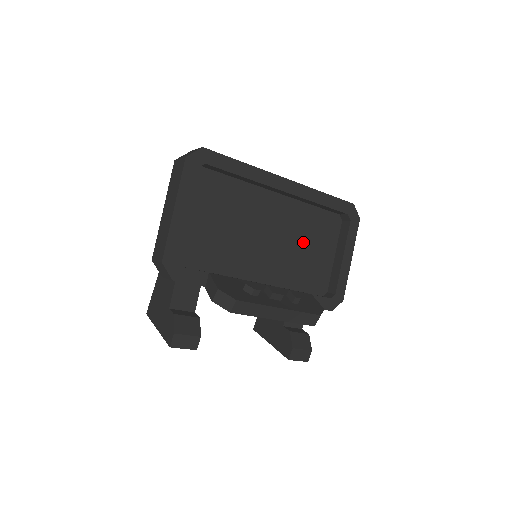
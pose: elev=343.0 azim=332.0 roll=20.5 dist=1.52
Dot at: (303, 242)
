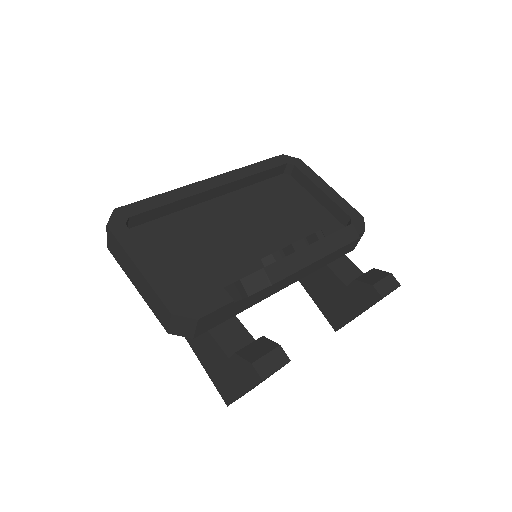
Dot at: (279, 212)
